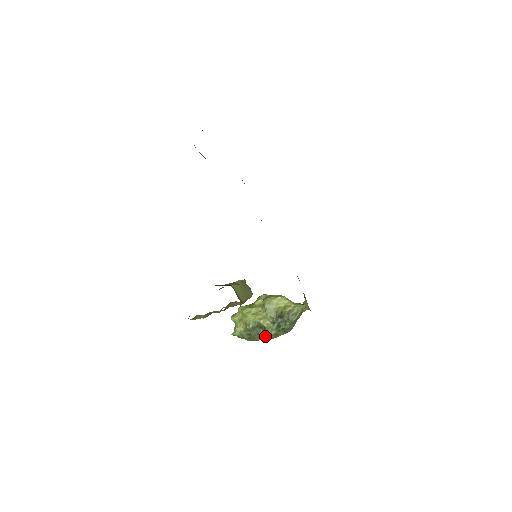
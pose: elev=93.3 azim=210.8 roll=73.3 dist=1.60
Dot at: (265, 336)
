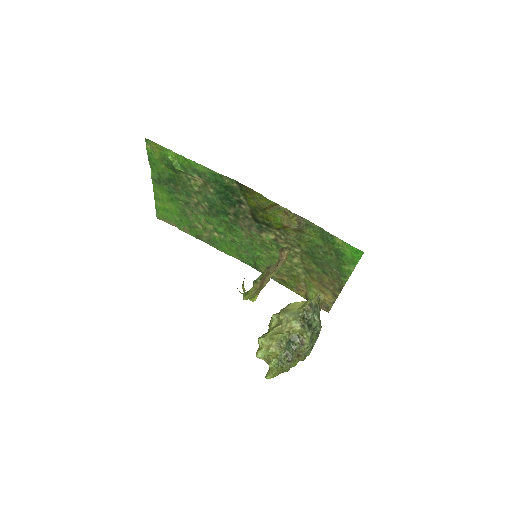
Dot at: (302, 349)
